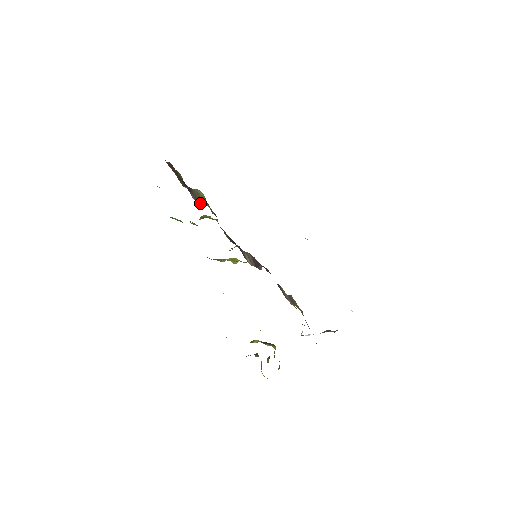
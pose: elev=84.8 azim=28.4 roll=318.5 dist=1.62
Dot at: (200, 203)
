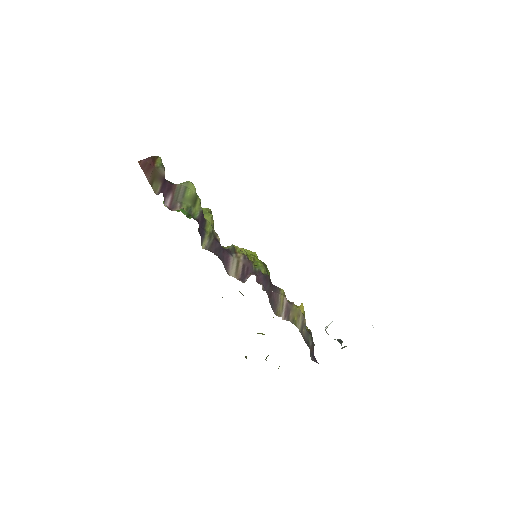
Dot at: (174, 210)
